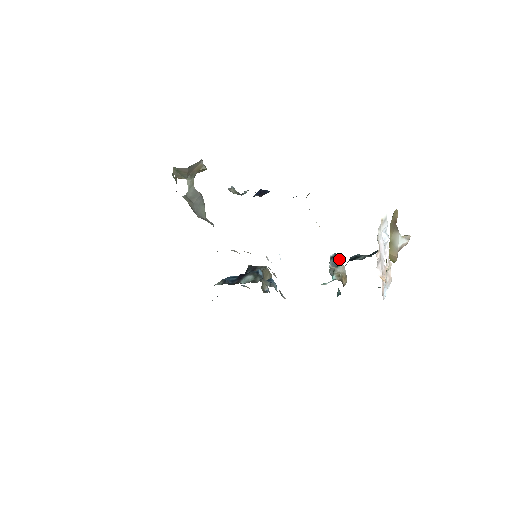
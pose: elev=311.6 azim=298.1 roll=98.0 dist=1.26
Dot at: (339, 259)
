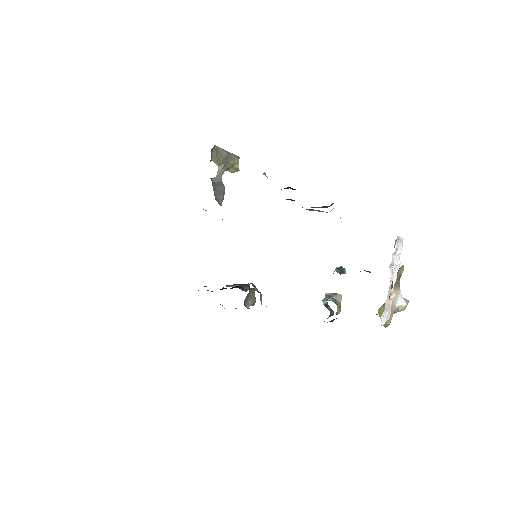
Dot at: (345, 270)
